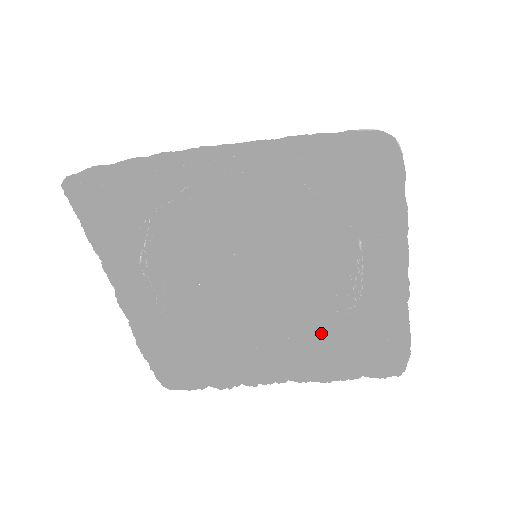
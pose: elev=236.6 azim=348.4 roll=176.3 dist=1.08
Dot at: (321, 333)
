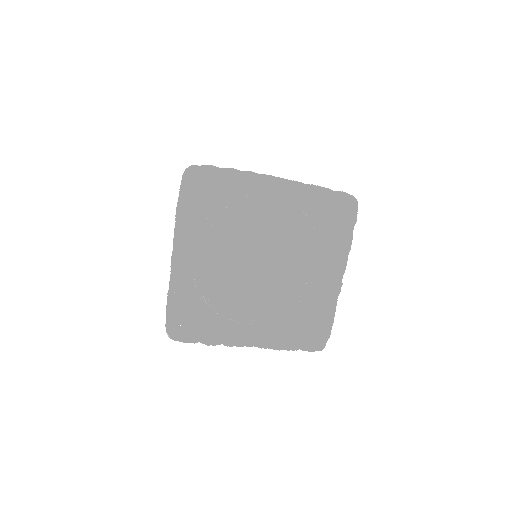
Dot at: (281, 315)
